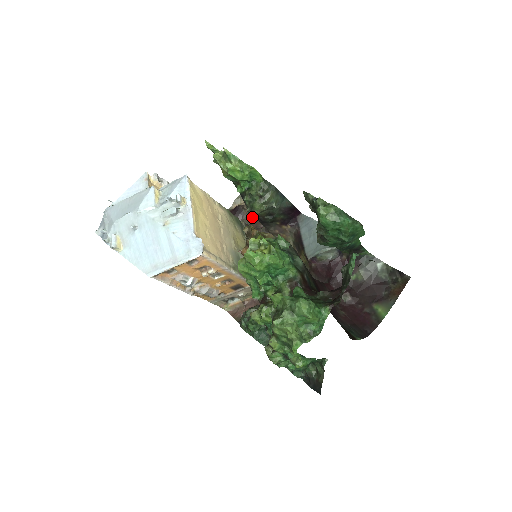
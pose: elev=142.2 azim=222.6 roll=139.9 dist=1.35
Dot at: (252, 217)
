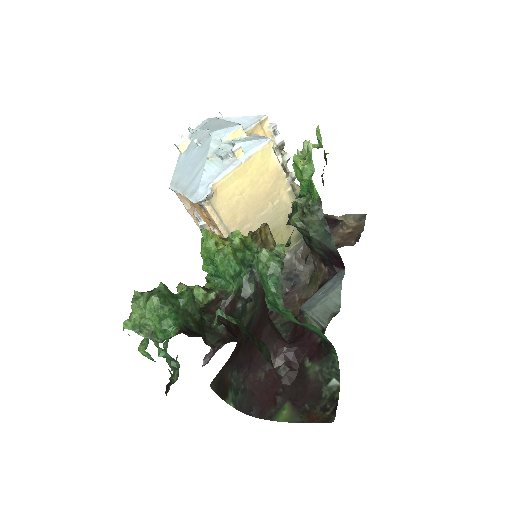
Dot at: (288, 224)
